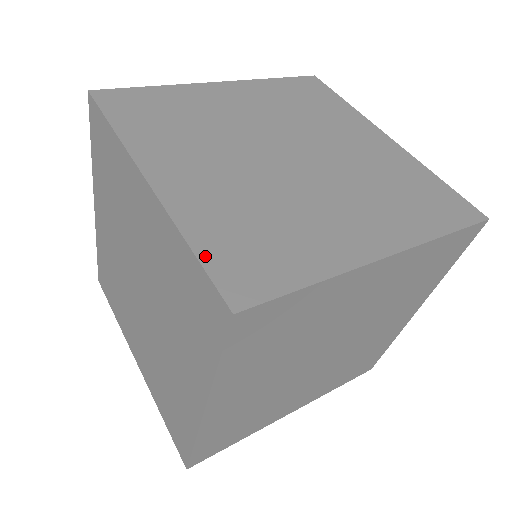
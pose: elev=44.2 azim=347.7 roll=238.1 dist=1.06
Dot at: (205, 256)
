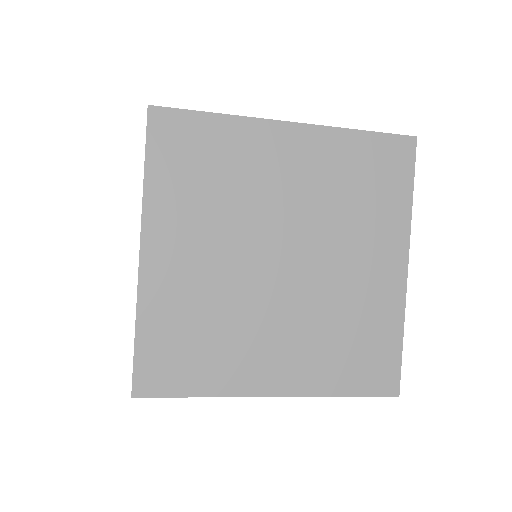
Dot at: (141, 346)
